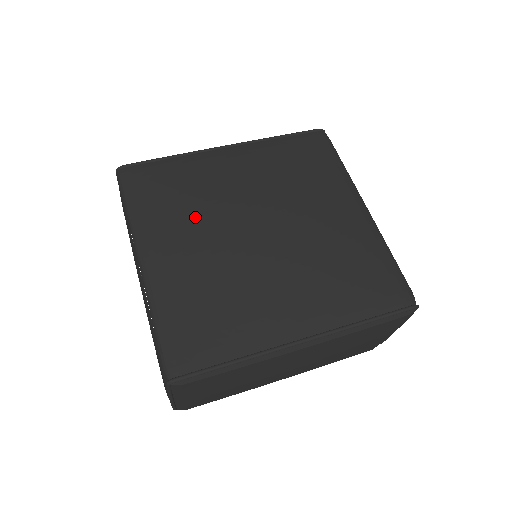
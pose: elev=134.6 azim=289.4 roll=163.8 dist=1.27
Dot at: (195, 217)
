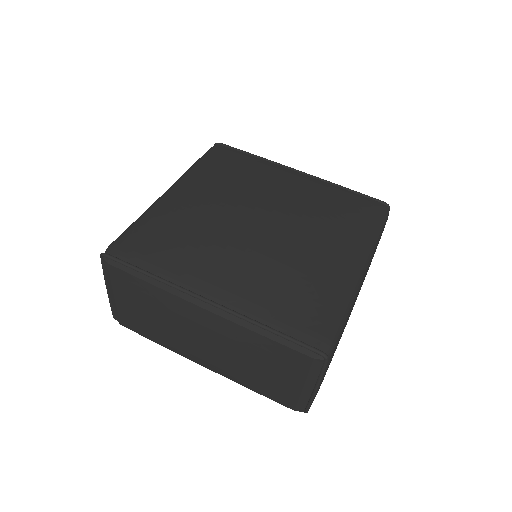
Dot at: (225, 187)
